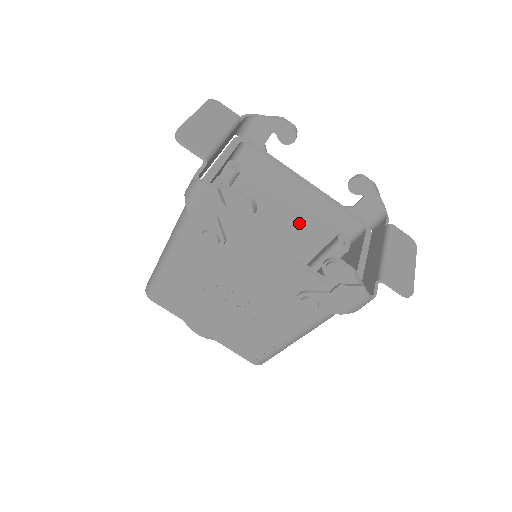
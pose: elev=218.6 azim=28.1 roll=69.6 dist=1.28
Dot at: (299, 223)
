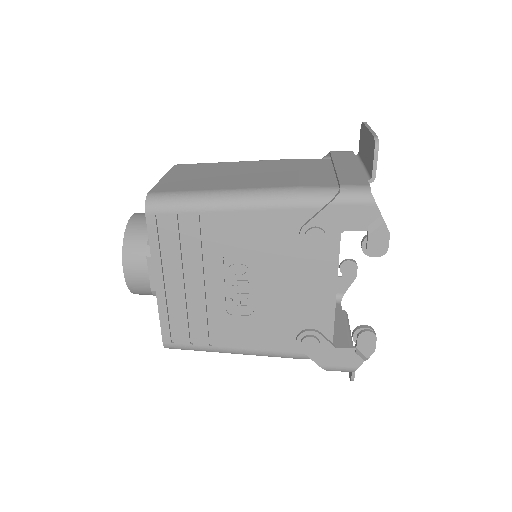
Dot at: occluded
